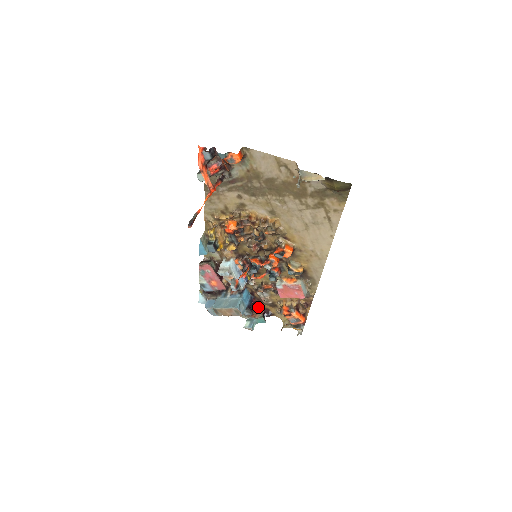
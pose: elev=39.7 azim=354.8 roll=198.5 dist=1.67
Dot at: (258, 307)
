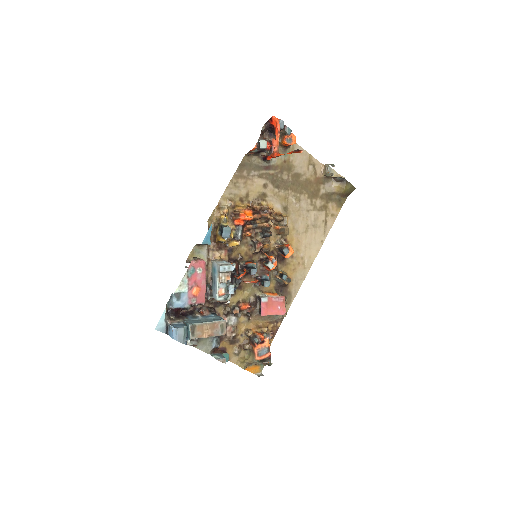
Dot at: occluded
